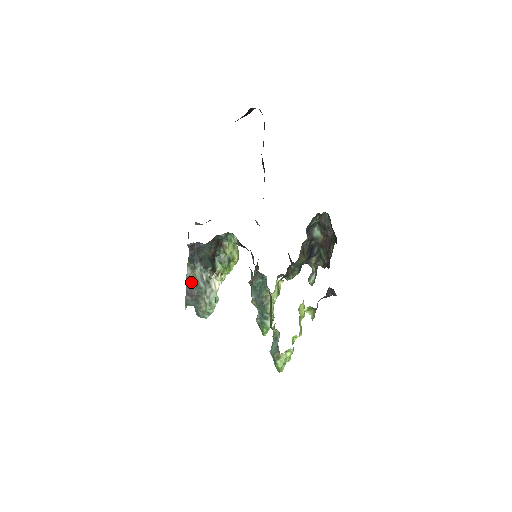
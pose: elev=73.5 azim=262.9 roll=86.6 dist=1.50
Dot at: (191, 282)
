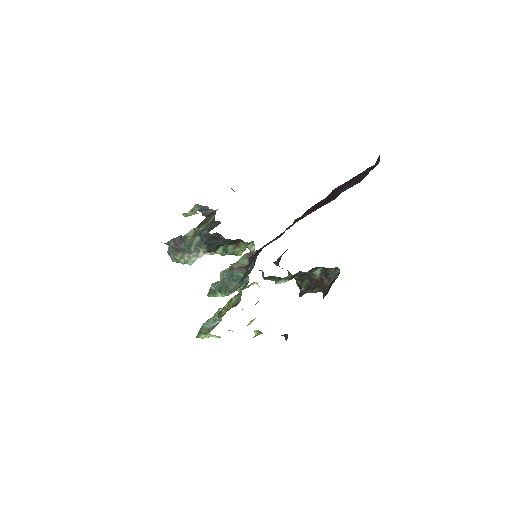
Dot at: (185, 241)
